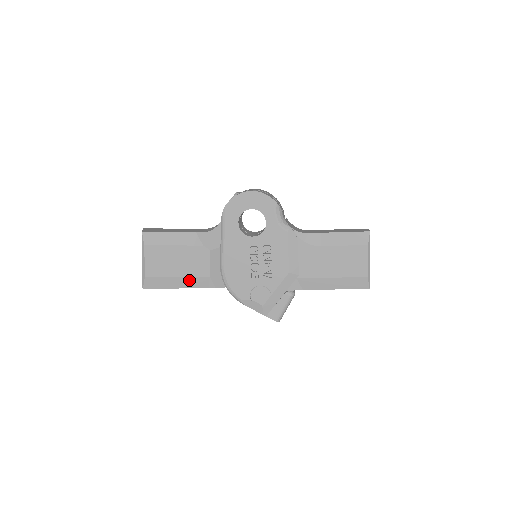
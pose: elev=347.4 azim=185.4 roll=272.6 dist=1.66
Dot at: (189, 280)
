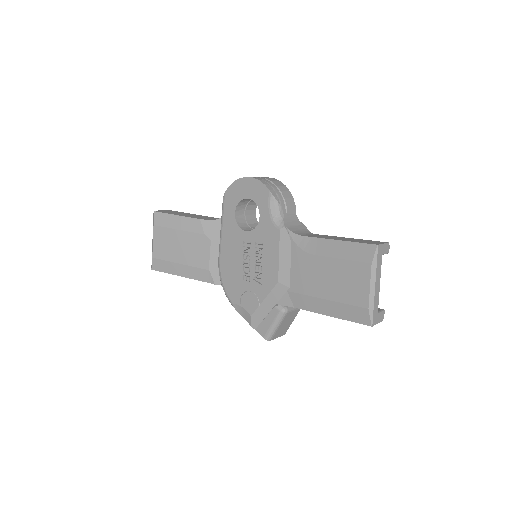
Dot at: (190, 270)
